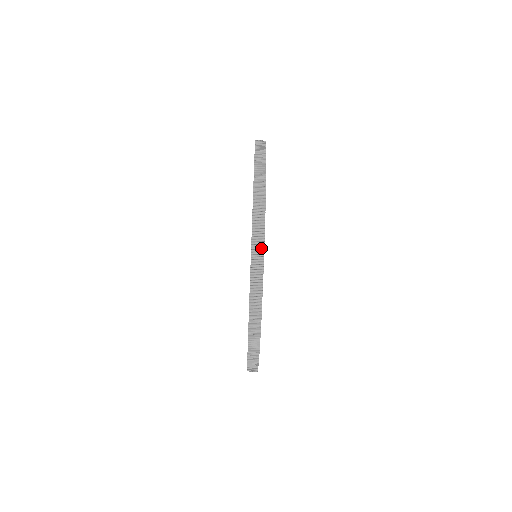
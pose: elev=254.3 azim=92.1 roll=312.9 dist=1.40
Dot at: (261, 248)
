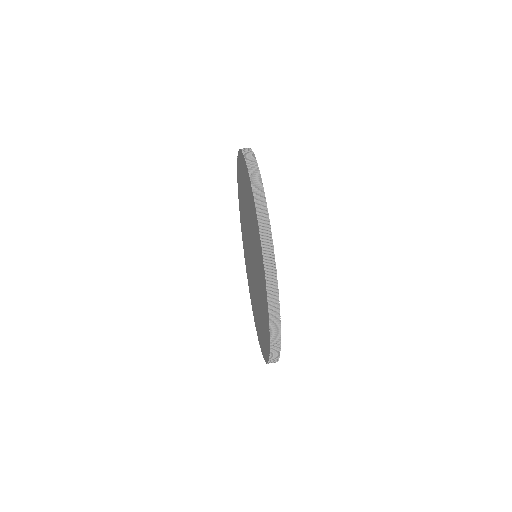
Dot at: (267, 223)
